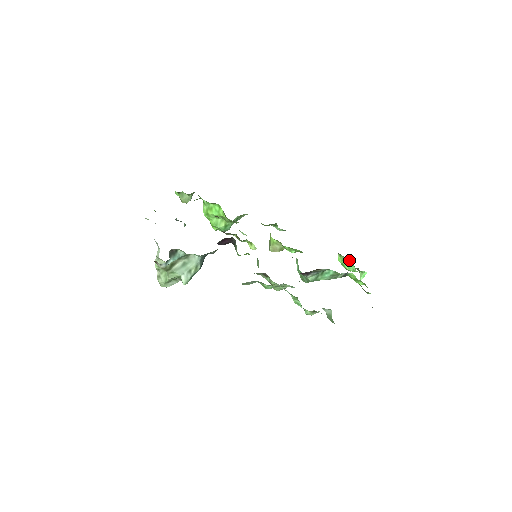
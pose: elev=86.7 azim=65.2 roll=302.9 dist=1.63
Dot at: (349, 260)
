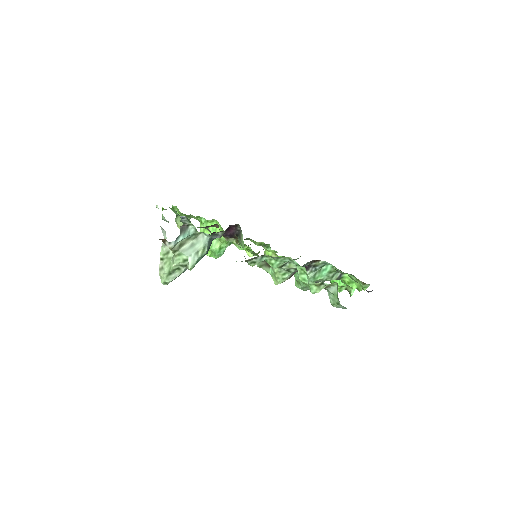
Dot at: occluded
